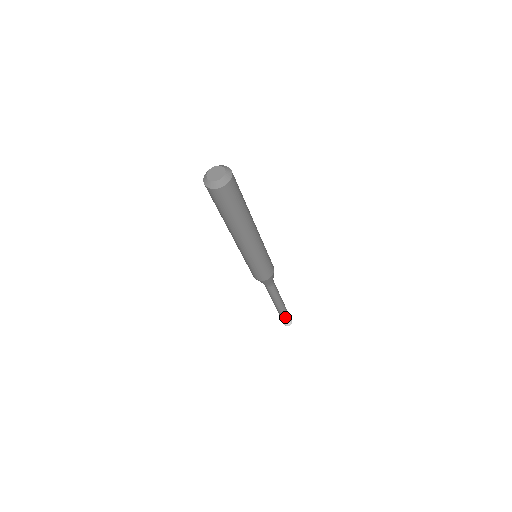
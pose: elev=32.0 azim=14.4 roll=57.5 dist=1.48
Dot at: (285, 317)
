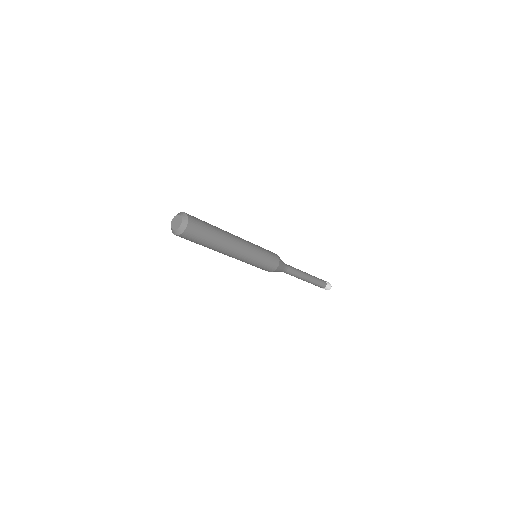
Dot at: (320, 285)
